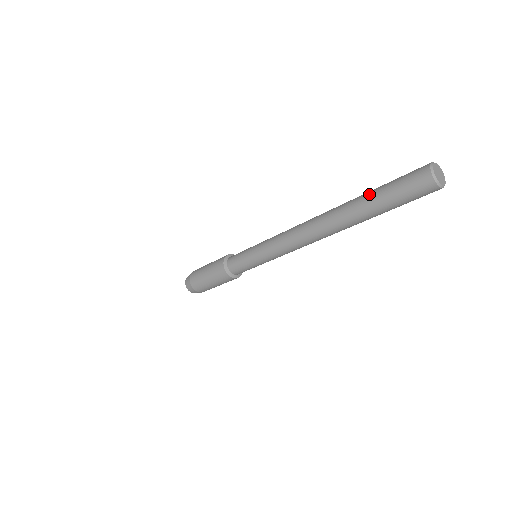
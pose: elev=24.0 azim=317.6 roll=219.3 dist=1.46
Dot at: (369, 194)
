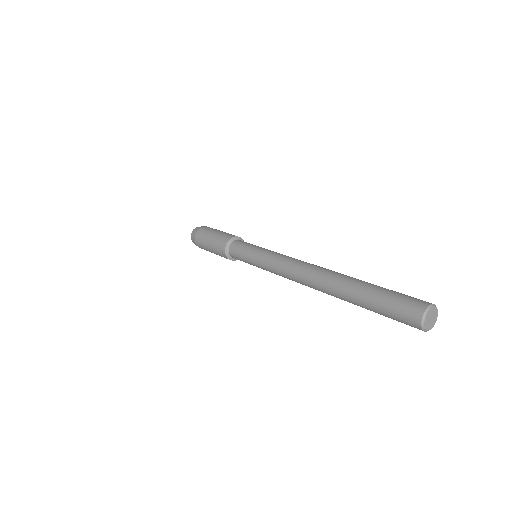
Dot at: (368, 286)
